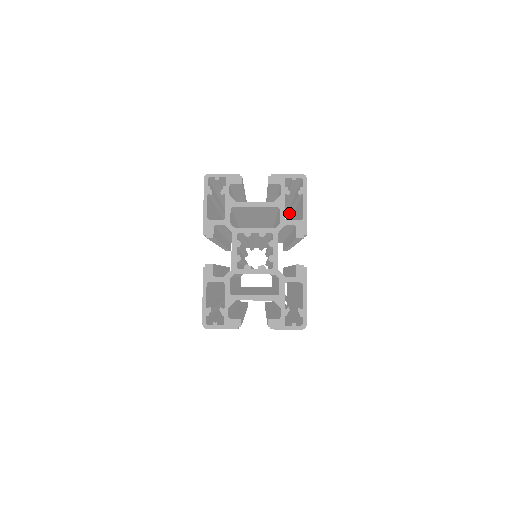
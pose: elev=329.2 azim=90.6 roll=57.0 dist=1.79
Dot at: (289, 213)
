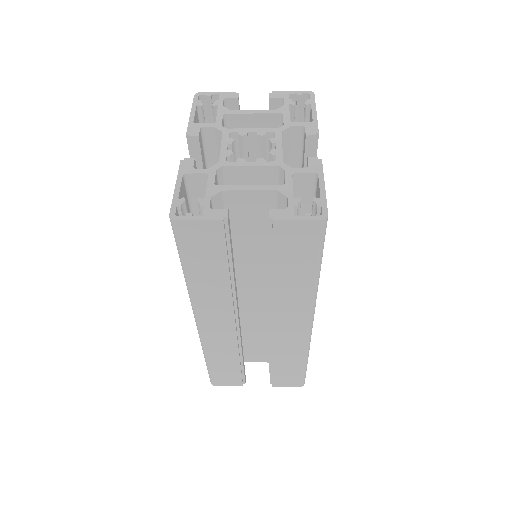
Dot at: occluded
